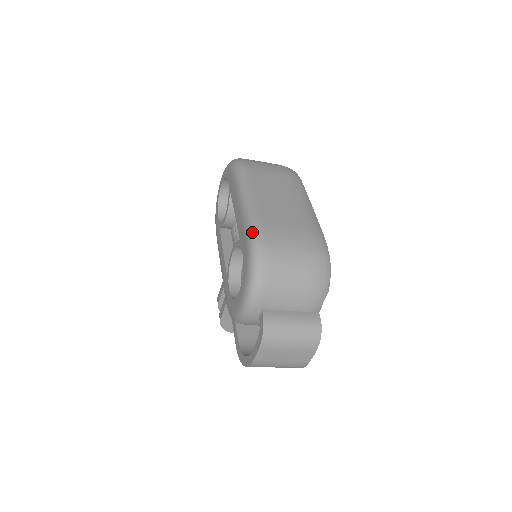
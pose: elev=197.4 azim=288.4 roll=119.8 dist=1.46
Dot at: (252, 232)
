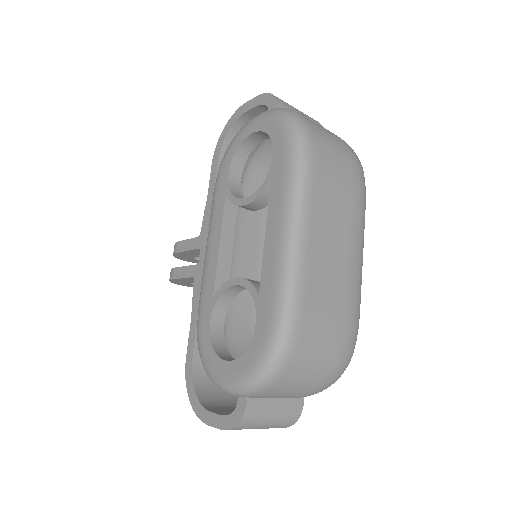
Dot at: (285, 318)
